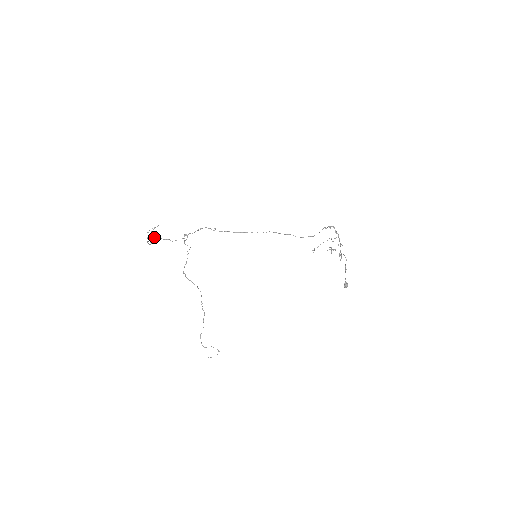
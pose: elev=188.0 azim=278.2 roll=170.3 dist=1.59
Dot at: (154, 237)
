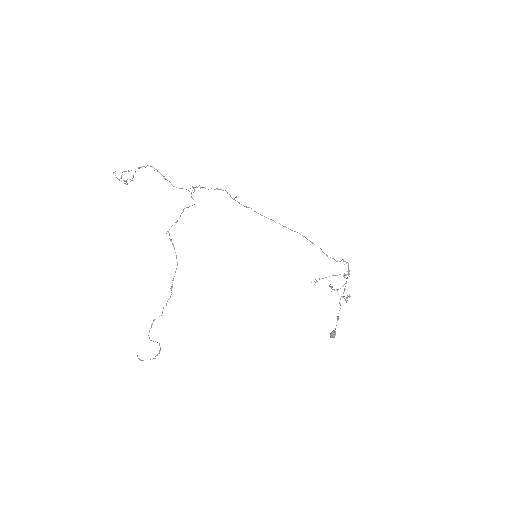
Dot at: (121, 181)
